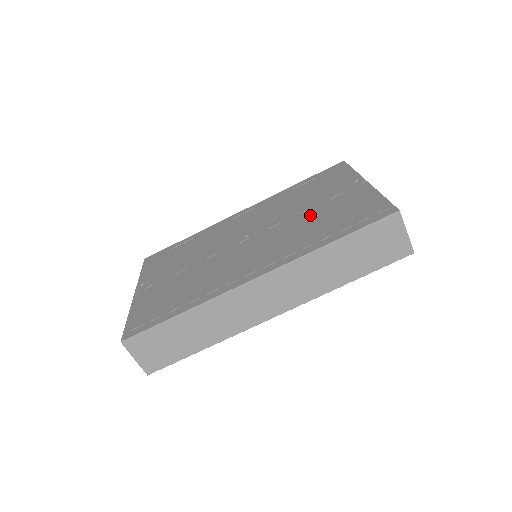
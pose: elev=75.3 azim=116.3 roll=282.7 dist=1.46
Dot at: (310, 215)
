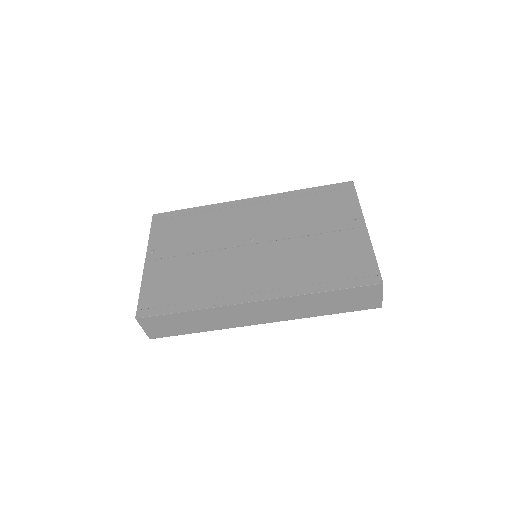
Dot at: (311, 244)
